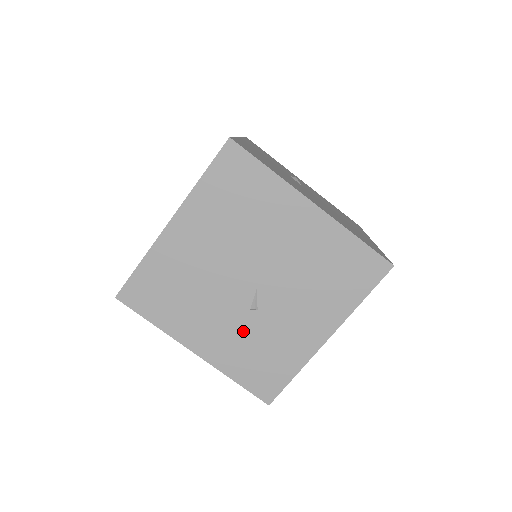
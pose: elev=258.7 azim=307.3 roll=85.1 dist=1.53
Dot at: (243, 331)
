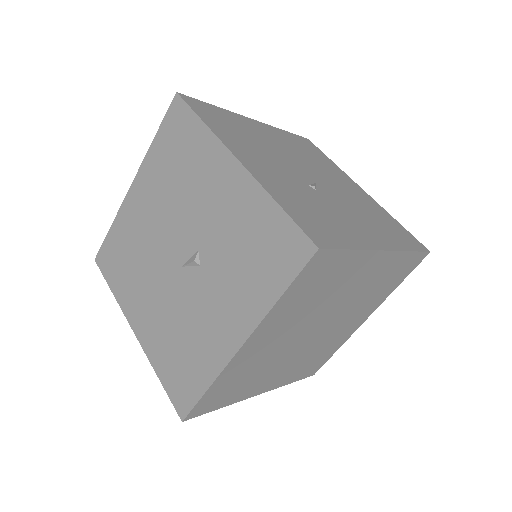
Dot at: (298, 188)
